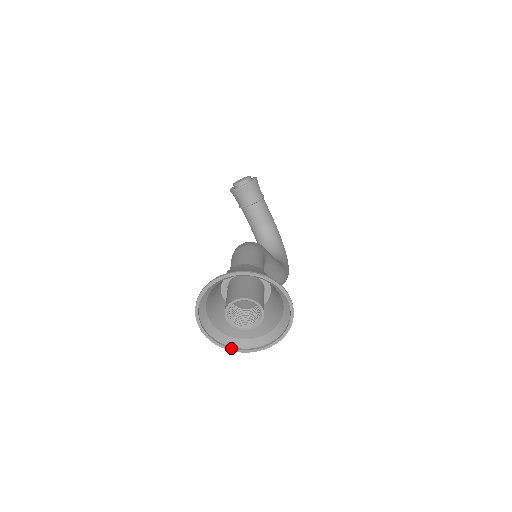
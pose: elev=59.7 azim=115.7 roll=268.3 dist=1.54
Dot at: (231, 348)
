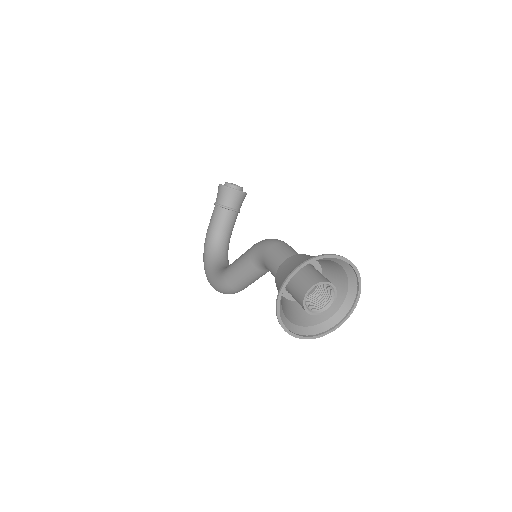
Dot at: (282, 321)
